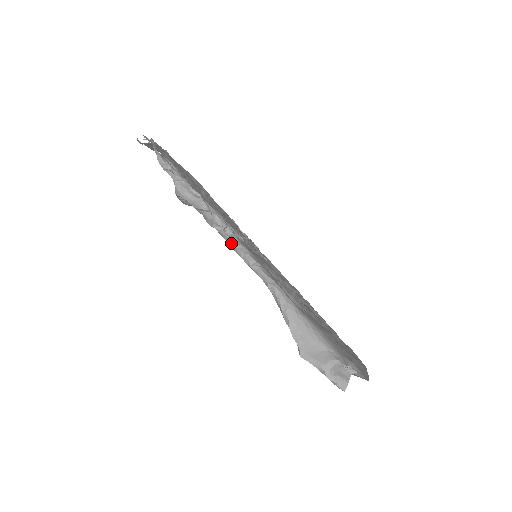
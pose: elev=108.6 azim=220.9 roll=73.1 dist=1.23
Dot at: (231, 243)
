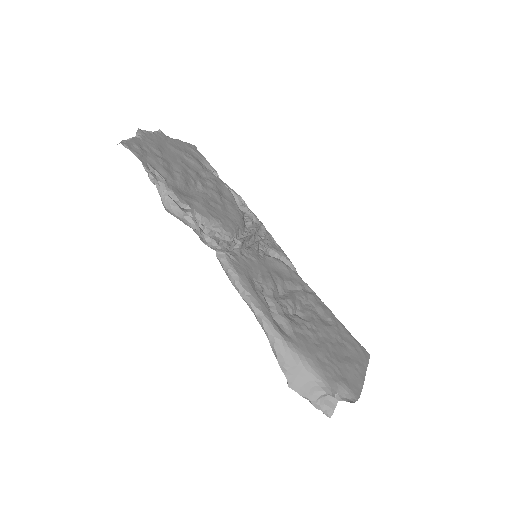
Dot at: (222, 265)
